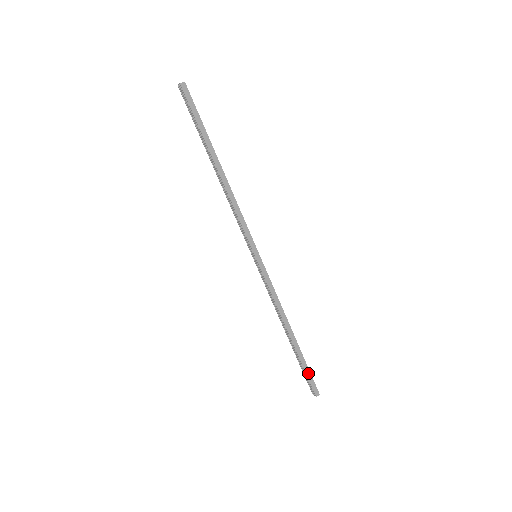
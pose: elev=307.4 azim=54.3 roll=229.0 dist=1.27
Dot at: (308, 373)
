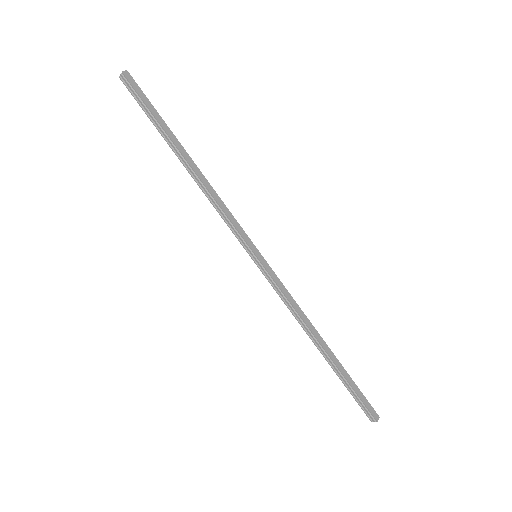
Dot at: (358, 392)
